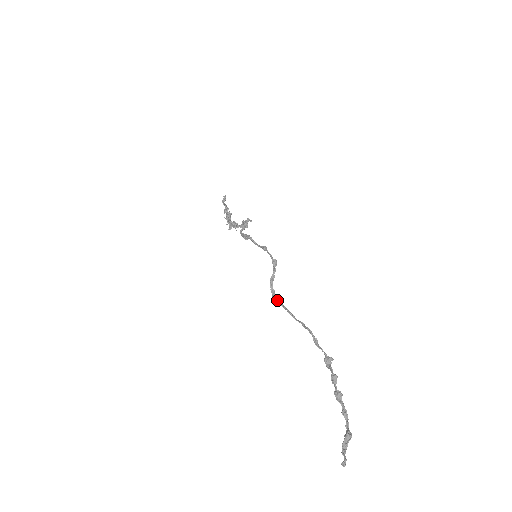
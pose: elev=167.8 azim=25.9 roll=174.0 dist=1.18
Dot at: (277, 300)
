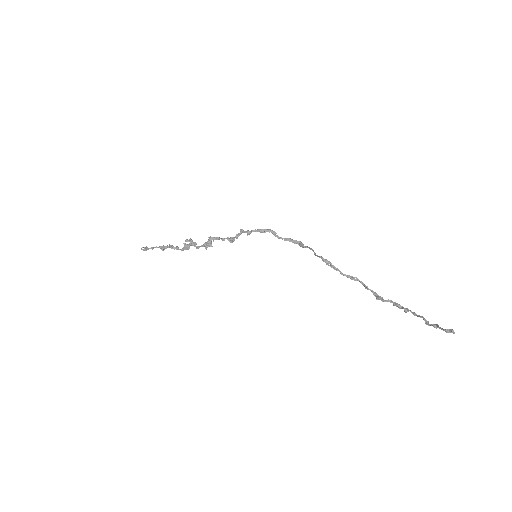
Dot at: (325, 259)
